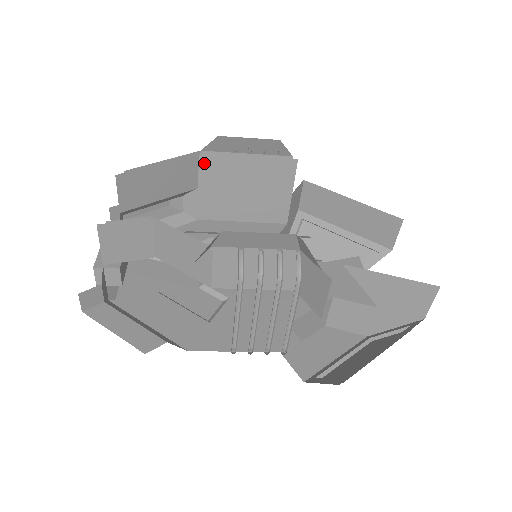
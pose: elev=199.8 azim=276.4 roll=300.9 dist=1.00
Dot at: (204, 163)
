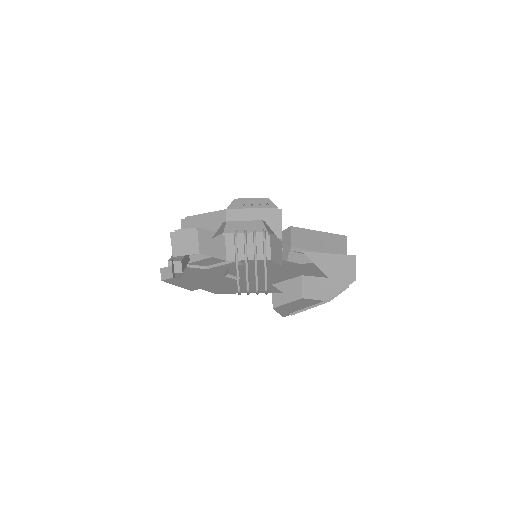
Dot at: (229, 217)
